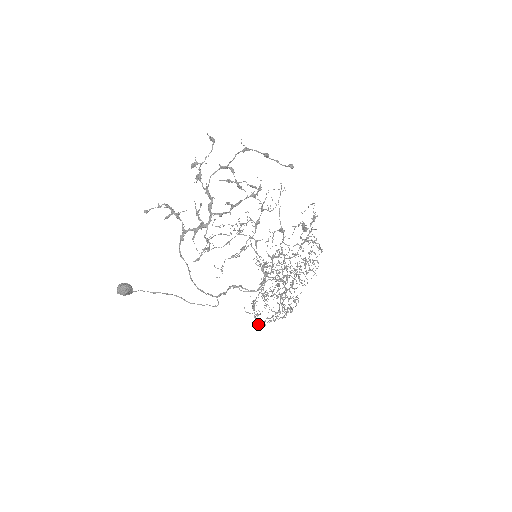
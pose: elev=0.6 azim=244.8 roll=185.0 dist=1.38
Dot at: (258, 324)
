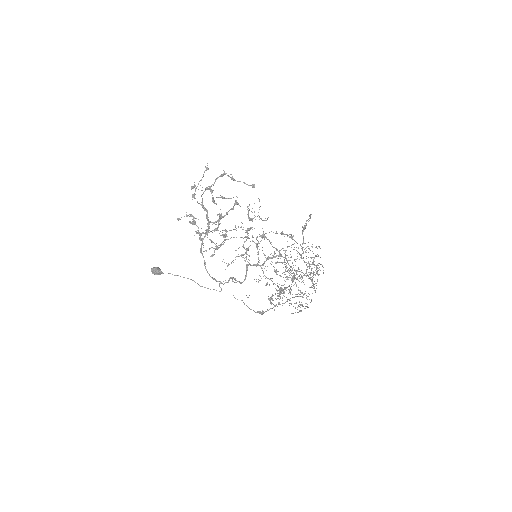
Dot at: (258, 311)
